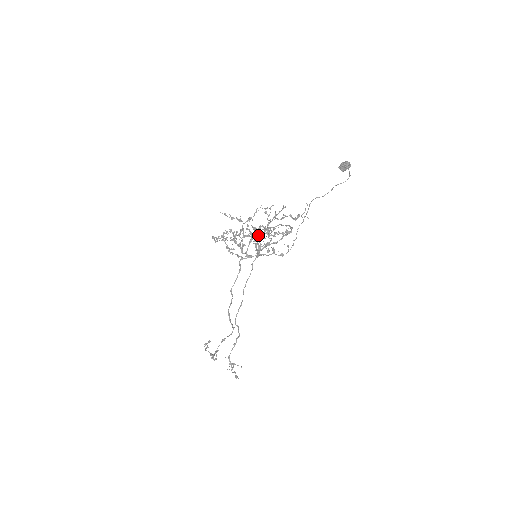
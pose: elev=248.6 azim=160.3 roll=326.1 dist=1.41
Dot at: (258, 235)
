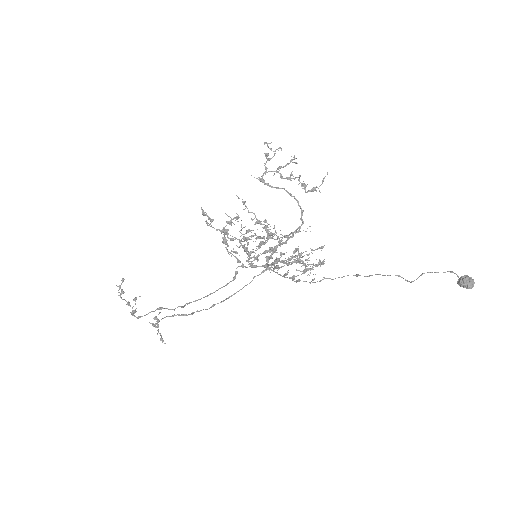
Dot at: (283, 254)
